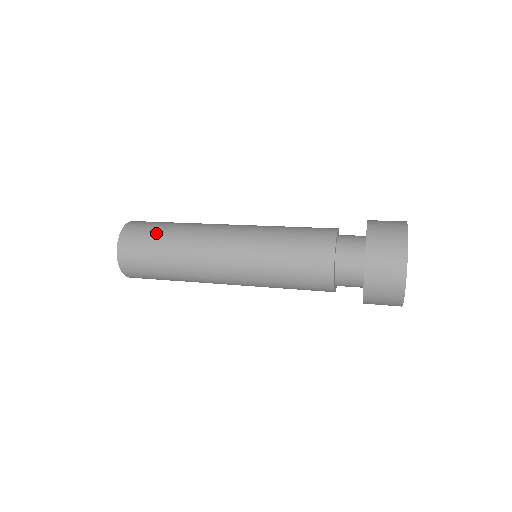
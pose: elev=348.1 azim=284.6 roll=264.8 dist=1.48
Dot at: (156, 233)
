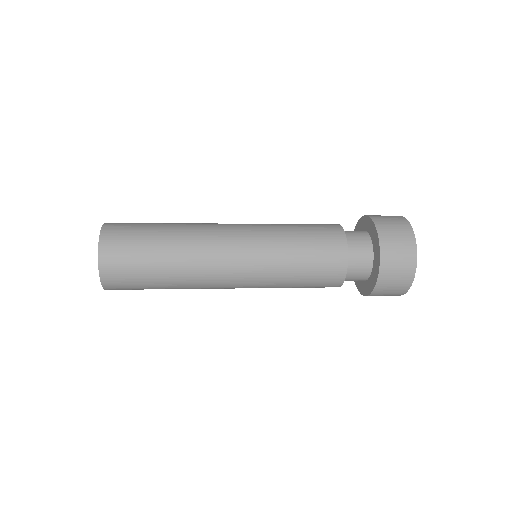
Dot at: (149, 224)
